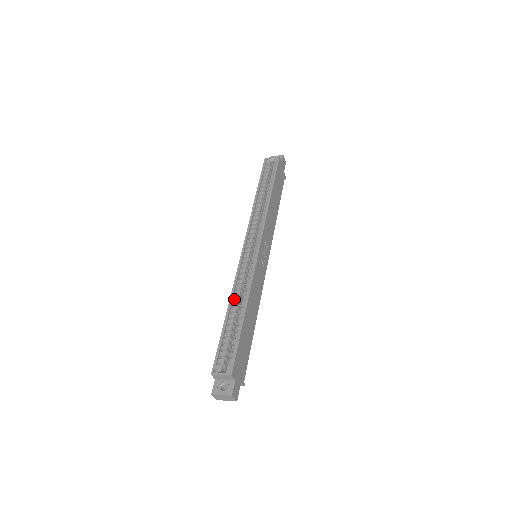
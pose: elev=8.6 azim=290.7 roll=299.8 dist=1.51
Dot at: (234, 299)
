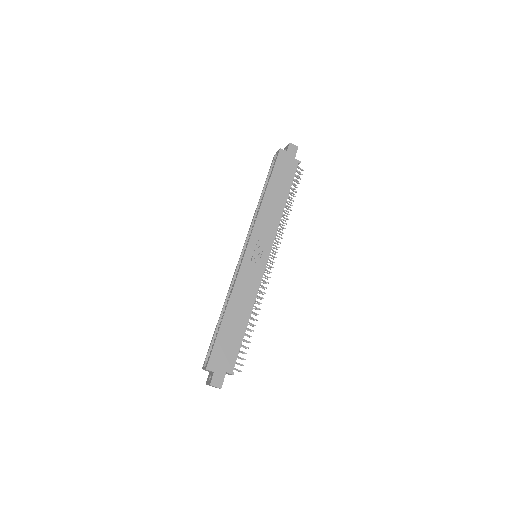
Dot at: (227, 302)
